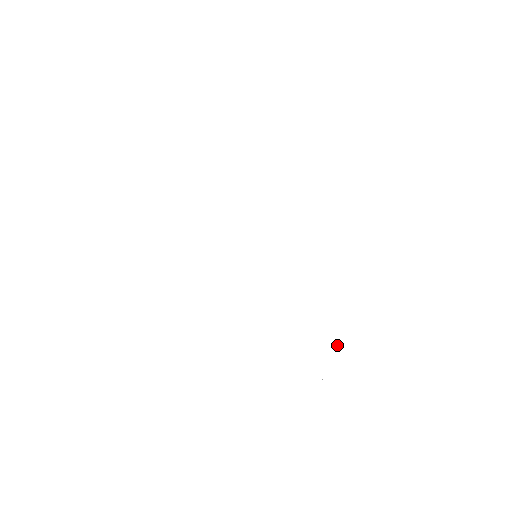
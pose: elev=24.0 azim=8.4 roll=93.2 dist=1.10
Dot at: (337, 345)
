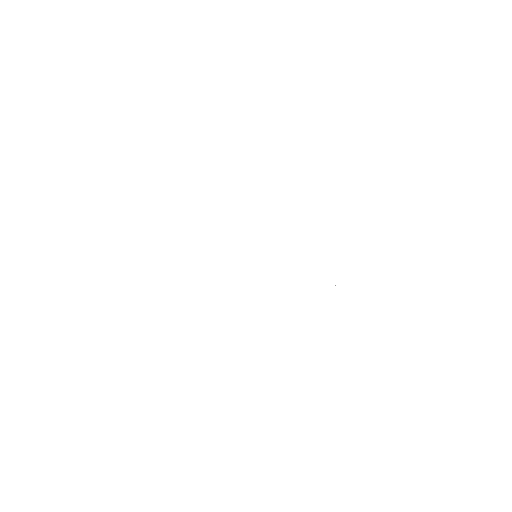
Dot at: occluded
